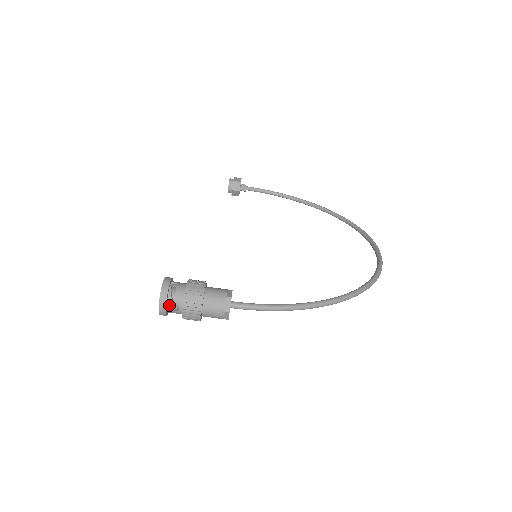
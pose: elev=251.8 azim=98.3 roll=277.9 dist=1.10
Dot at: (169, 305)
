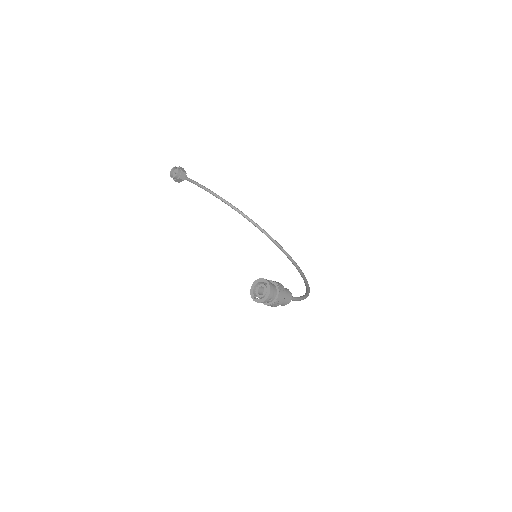
Dot at: (269, 298)
